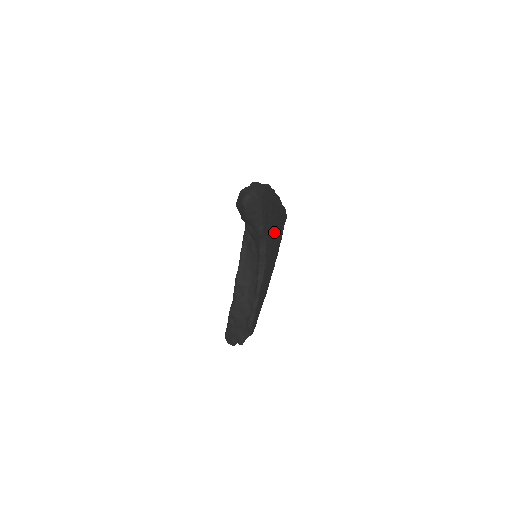
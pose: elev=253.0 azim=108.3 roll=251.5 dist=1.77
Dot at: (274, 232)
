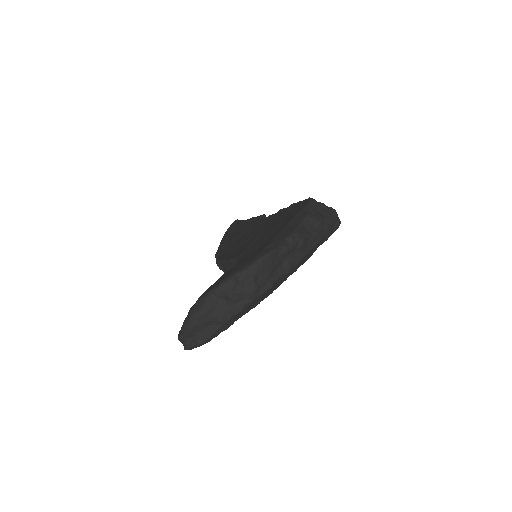
Dot at: occluded
